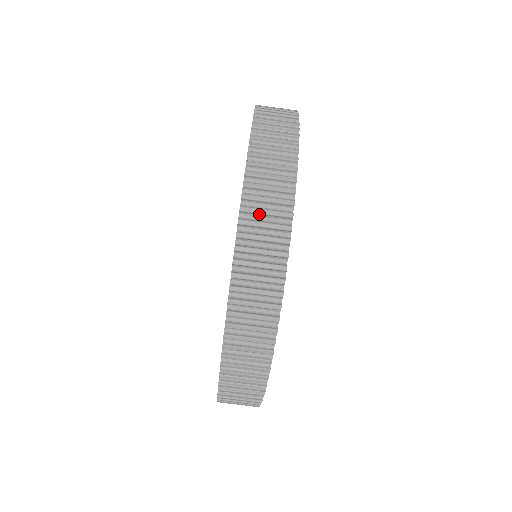
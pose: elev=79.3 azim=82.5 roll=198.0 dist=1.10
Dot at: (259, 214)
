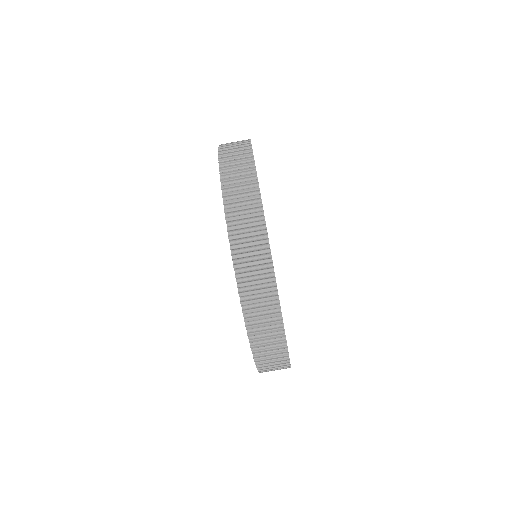
Dot at: (260, 327)
